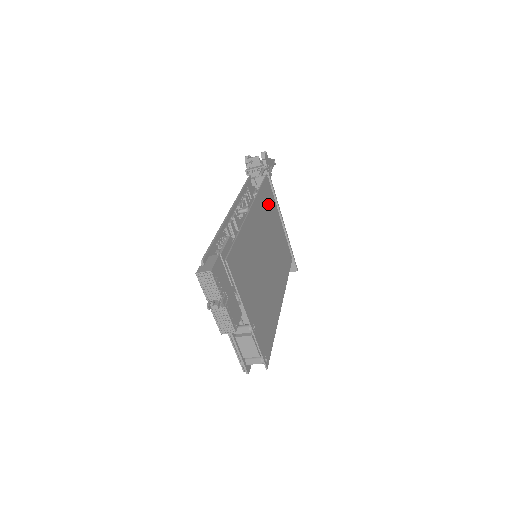
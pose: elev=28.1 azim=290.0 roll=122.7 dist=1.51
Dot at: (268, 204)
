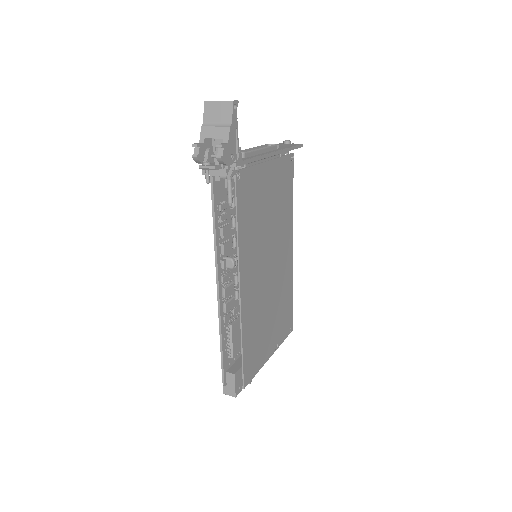
Dot at: (251, 206)
